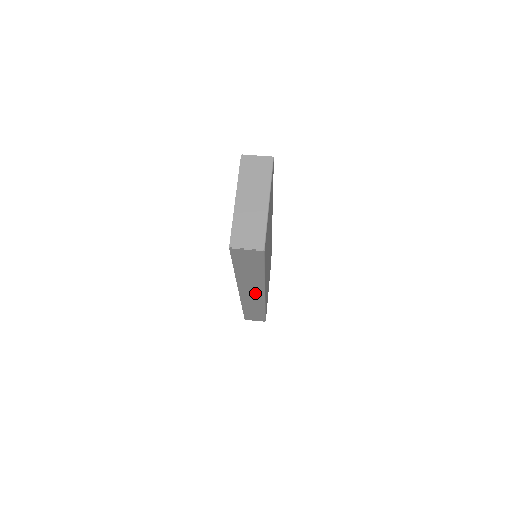
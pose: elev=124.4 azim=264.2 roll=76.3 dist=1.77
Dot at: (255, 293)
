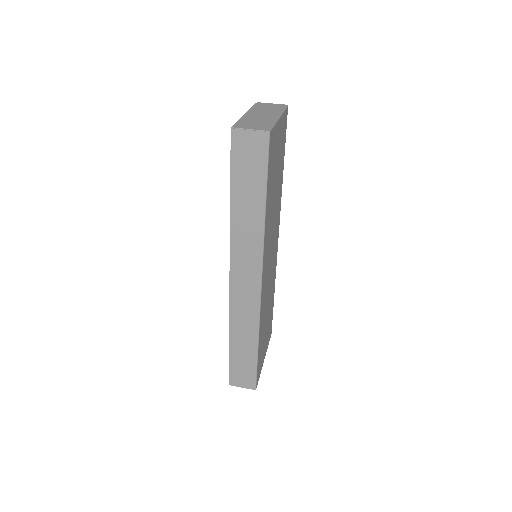
Dot at: (249, 277)
